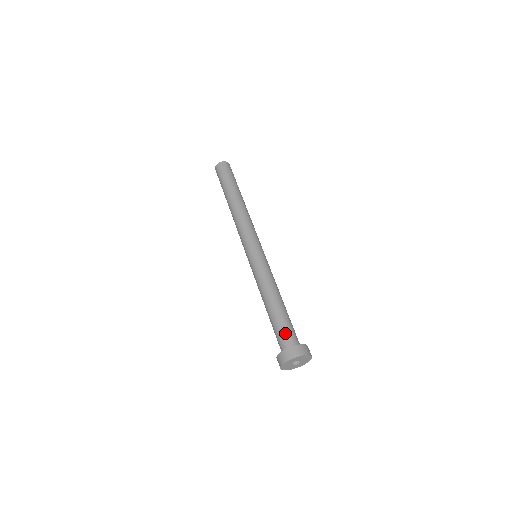
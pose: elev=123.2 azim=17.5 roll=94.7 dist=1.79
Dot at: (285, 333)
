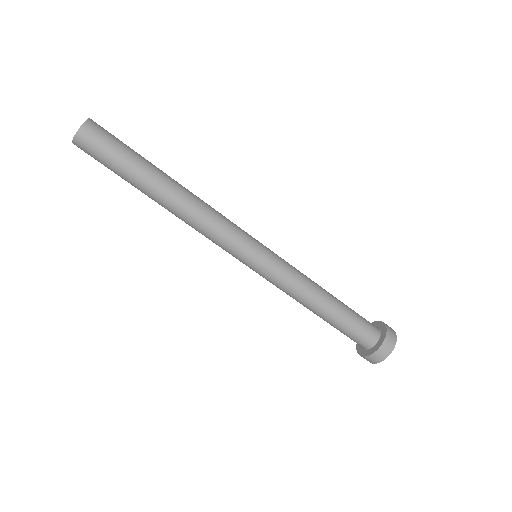
Dot at: (358, 335)
